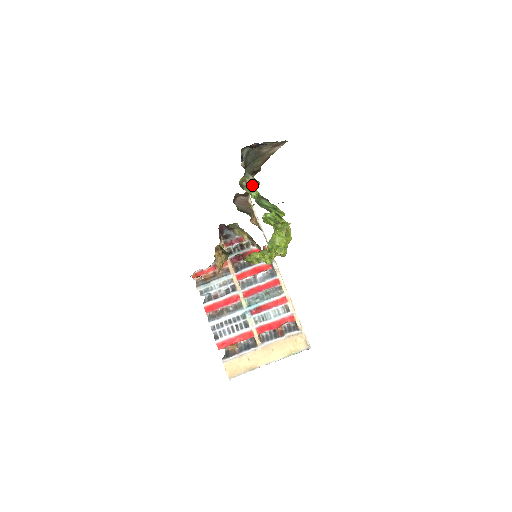
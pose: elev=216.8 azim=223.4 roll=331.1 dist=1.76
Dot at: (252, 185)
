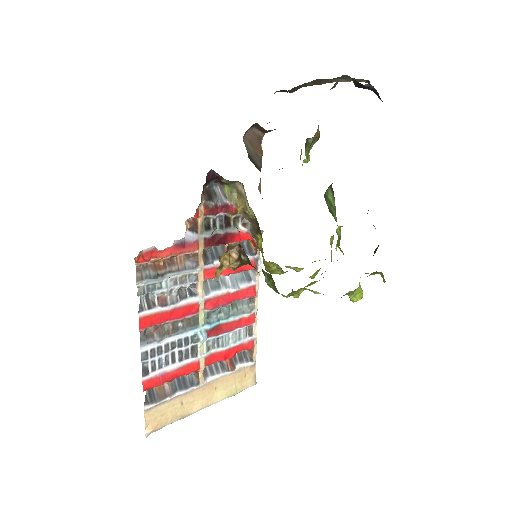
Dot at: (312, 143)
